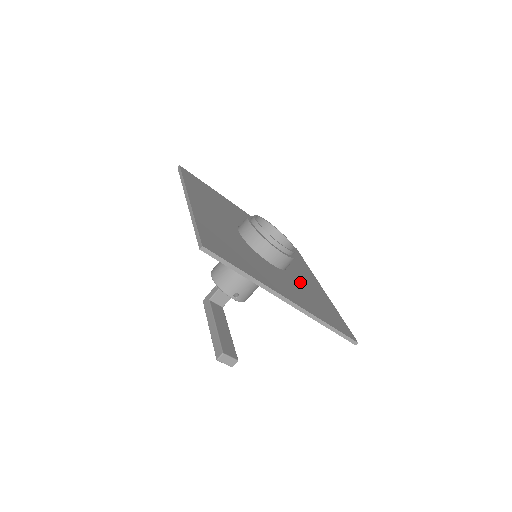
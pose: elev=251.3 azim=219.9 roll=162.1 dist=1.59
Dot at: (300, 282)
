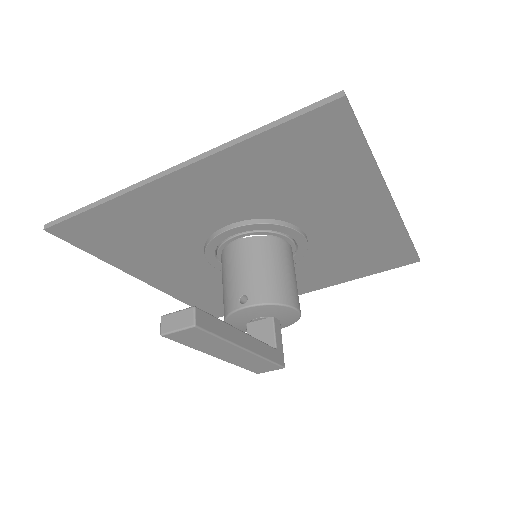
Dot at: (295, 201)
